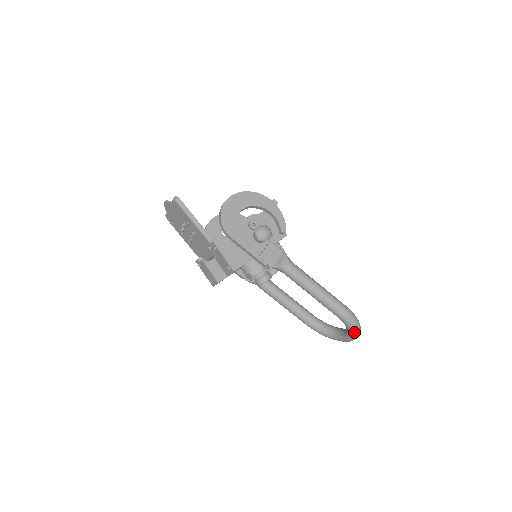
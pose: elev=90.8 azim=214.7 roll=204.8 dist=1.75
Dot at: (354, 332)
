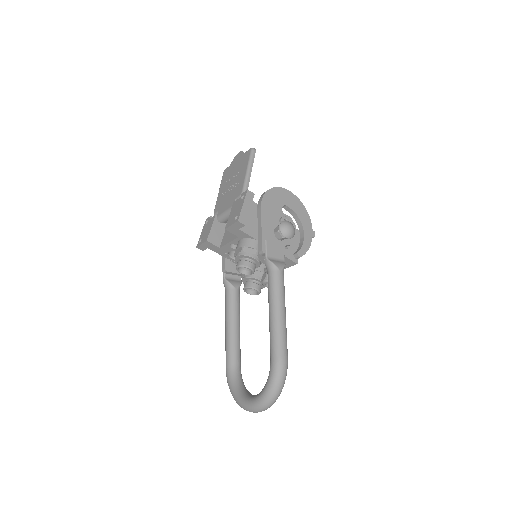
Dot at: (269, 392)
